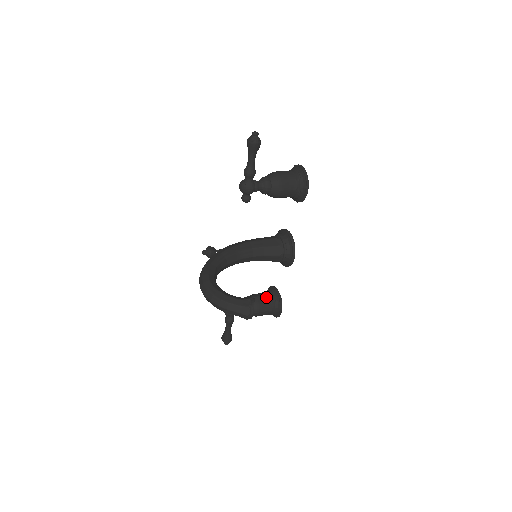
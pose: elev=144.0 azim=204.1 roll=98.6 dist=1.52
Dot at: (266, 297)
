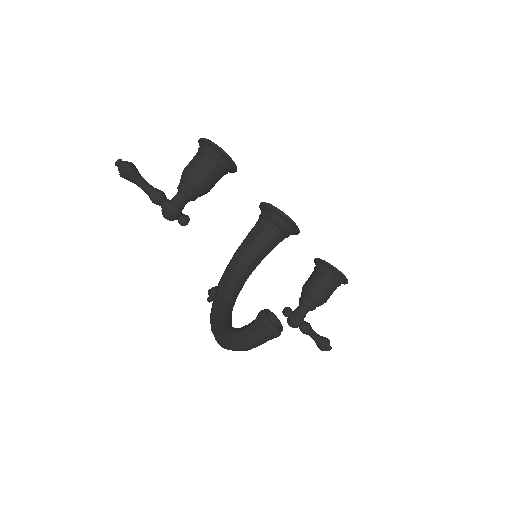
Dot at: (316, 276)
